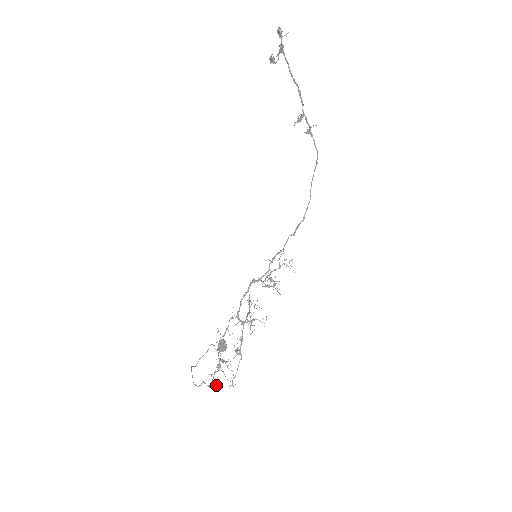
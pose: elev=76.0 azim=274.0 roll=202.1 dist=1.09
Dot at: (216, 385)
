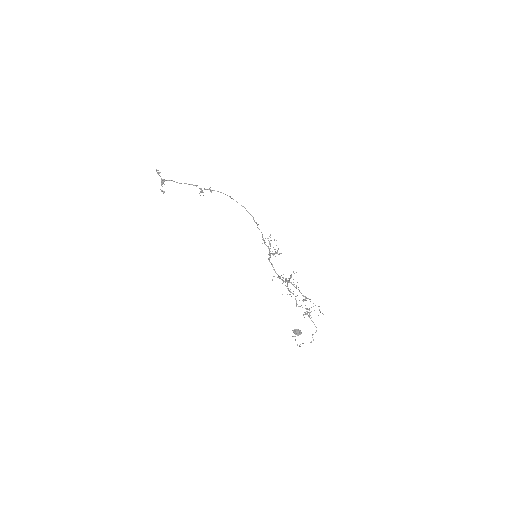
Dot at: occluded
